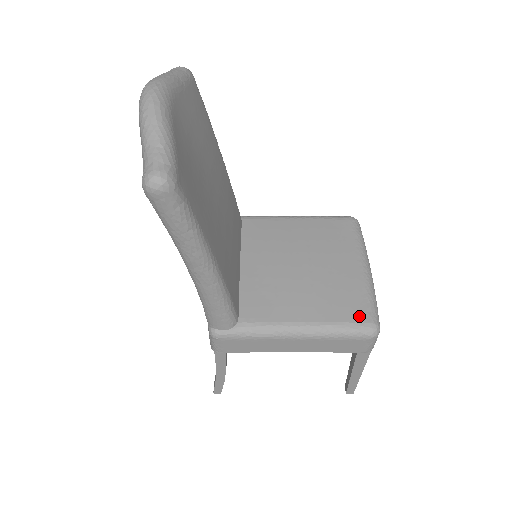
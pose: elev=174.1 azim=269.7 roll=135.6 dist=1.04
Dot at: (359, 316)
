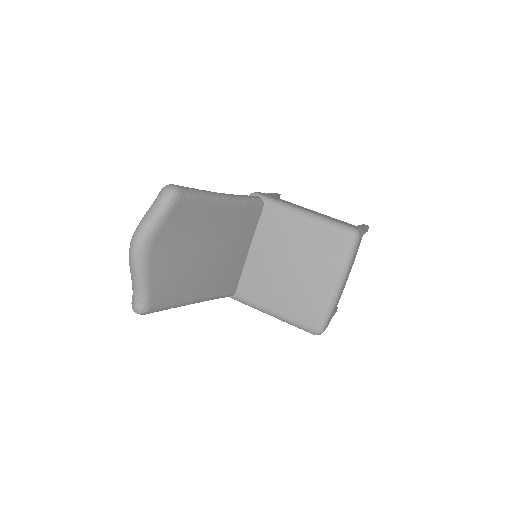
Dot at: (310, 322)
